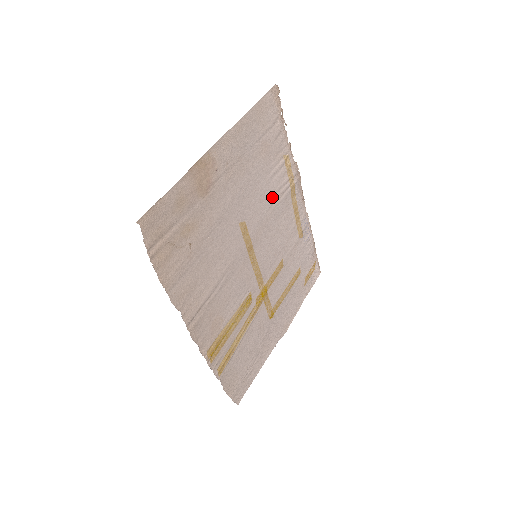
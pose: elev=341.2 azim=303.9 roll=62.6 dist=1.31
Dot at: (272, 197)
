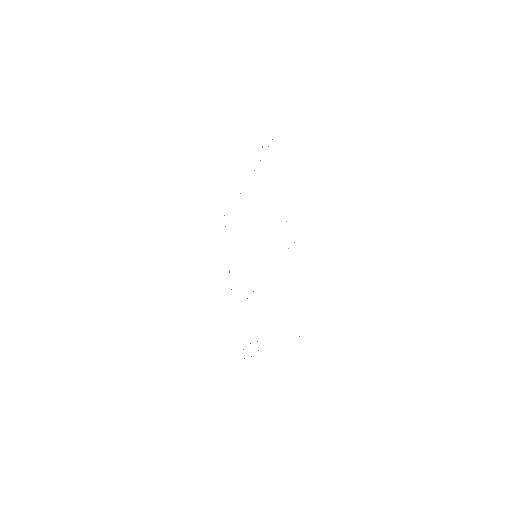
Dot at: occluded
